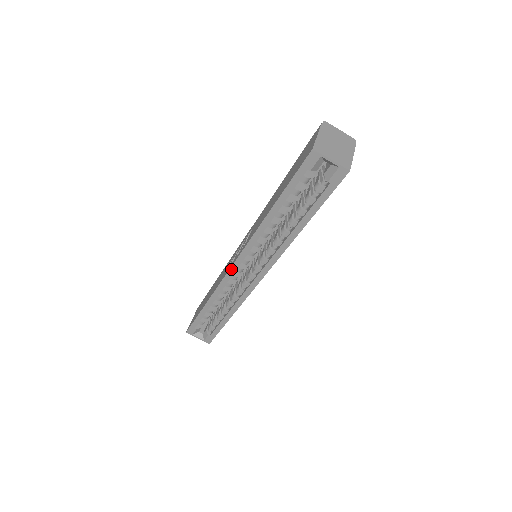
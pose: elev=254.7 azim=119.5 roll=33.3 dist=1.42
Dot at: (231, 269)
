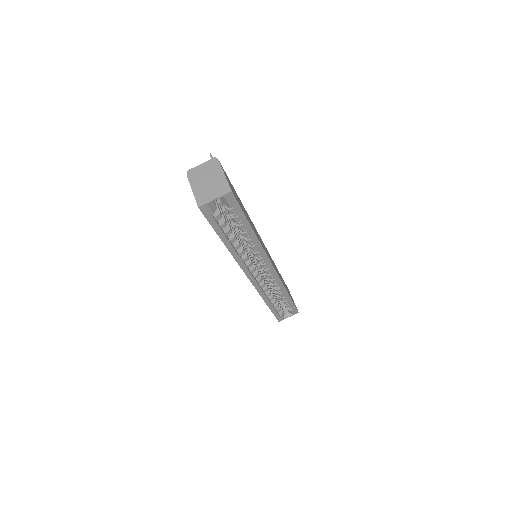
Dot at: (251, 281)
